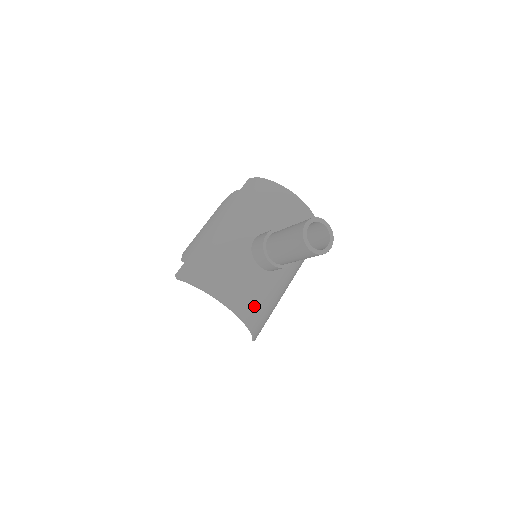
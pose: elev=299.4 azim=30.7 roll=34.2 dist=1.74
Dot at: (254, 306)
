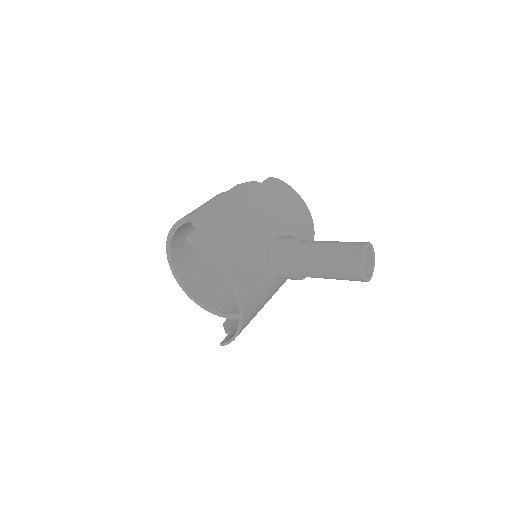
Dot at: (254, 307)
